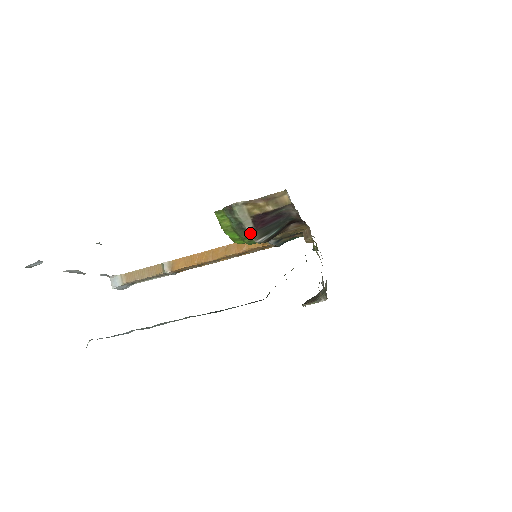
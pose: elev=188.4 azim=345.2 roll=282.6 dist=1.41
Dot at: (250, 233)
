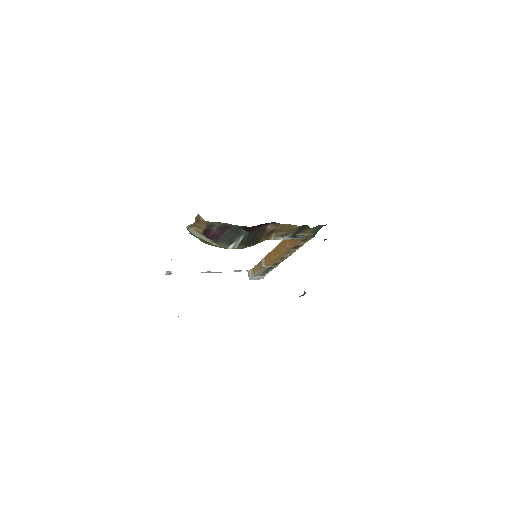
Dot at: (215, 244)
